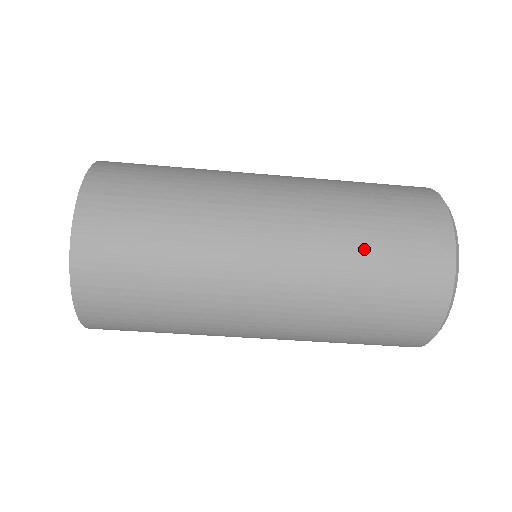
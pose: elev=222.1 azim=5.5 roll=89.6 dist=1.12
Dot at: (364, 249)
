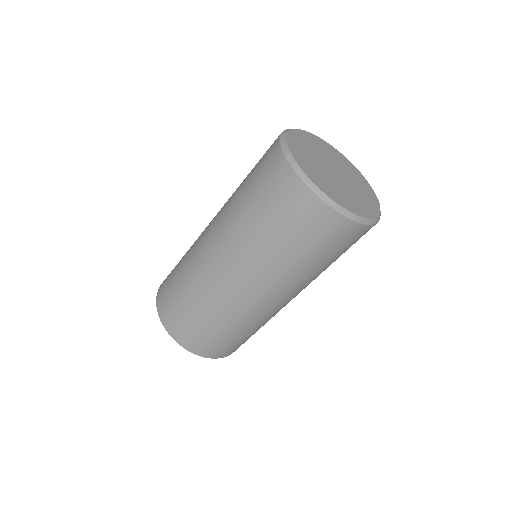
Dot at: (273, 242)
